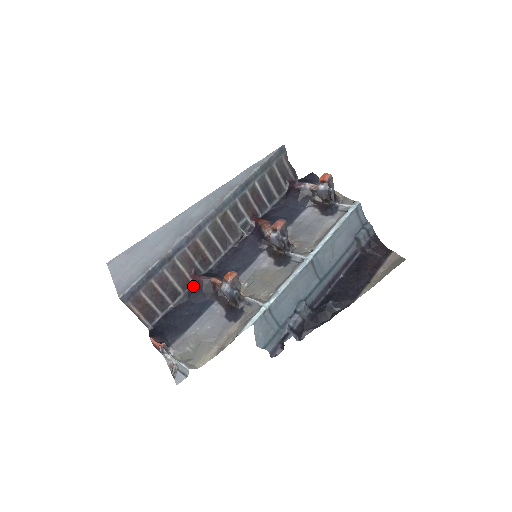
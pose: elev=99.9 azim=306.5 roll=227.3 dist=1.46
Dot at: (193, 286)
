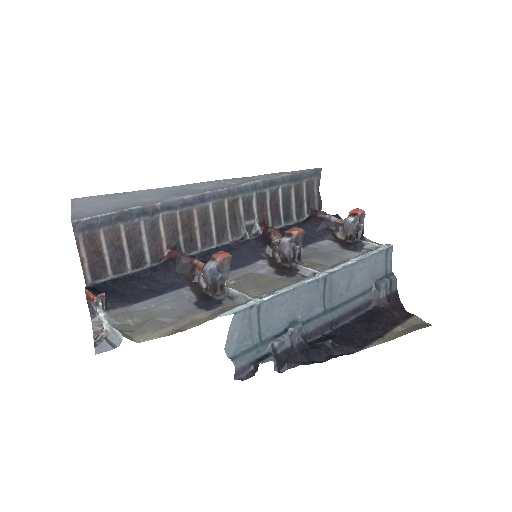
Dot at: (165, 262)
